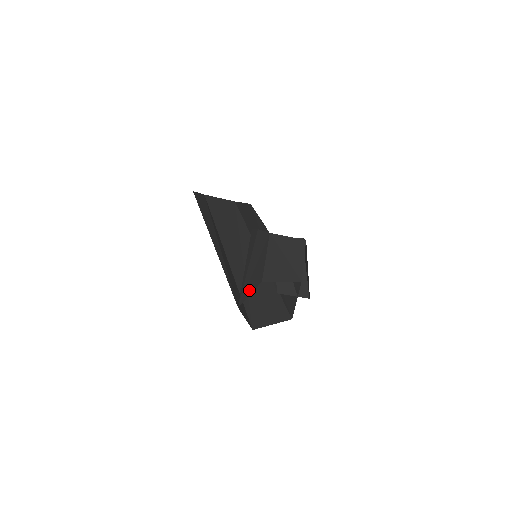
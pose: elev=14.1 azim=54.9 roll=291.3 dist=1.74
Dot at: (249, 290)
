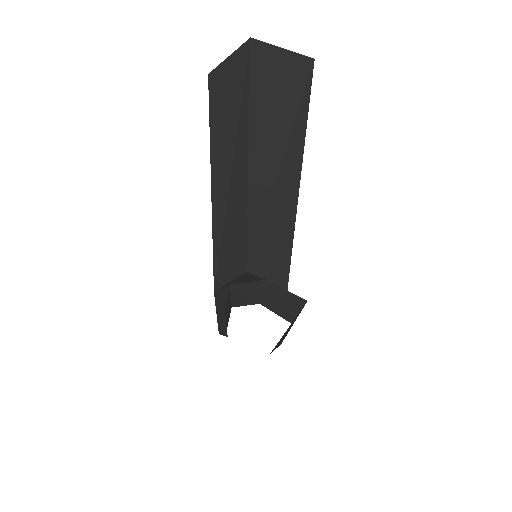
Dot at: (216, 310)
